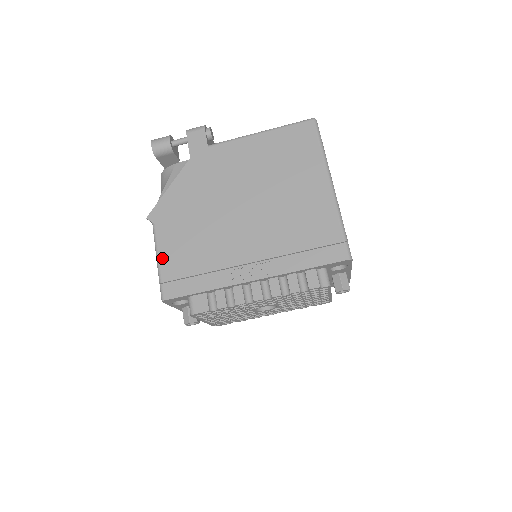
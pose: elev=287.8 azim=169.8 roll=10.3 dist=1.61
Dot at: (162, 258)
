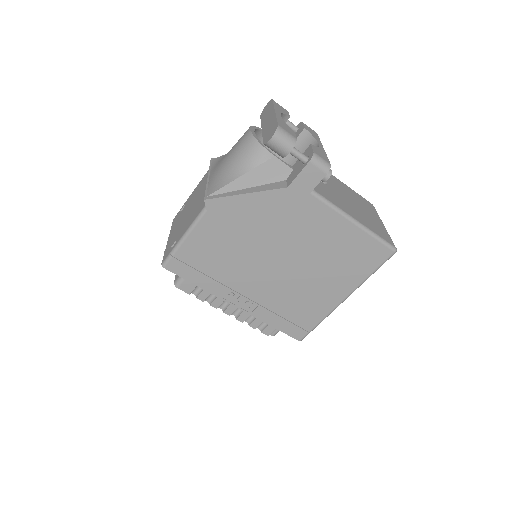
Dot at: (189, 241)
